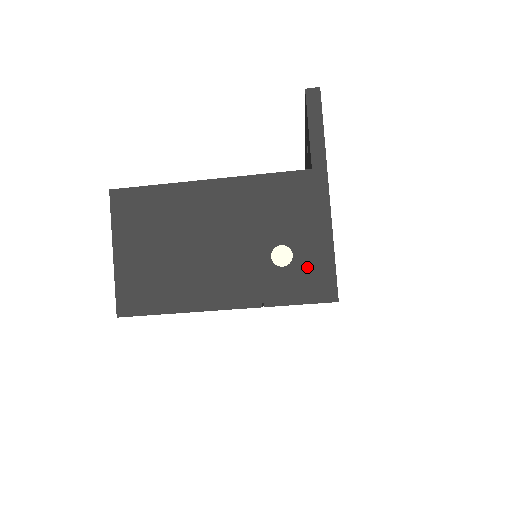
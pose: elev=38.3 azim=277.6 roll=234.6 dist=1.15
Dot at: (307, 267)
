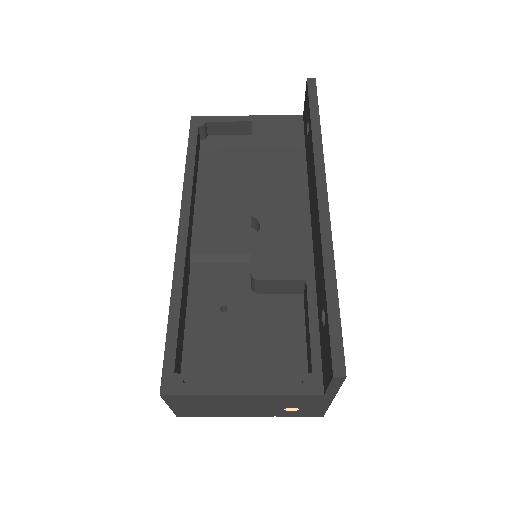
Dot at: (307, 412)
